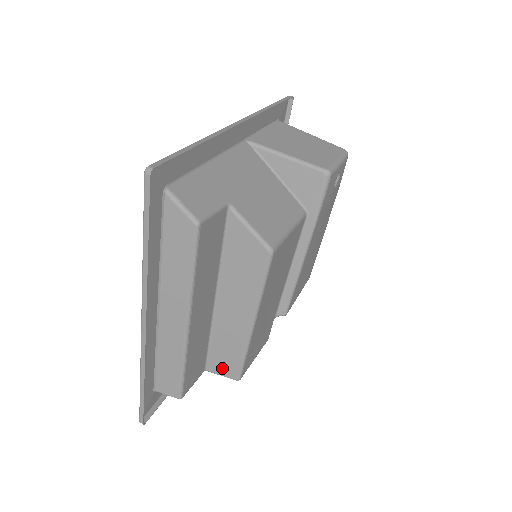
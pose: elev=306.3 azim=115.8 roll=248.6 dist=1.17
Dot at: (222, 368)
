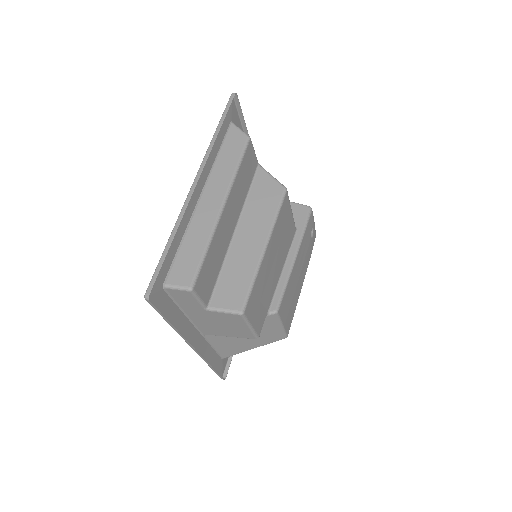
Dot at: (227, 300)
